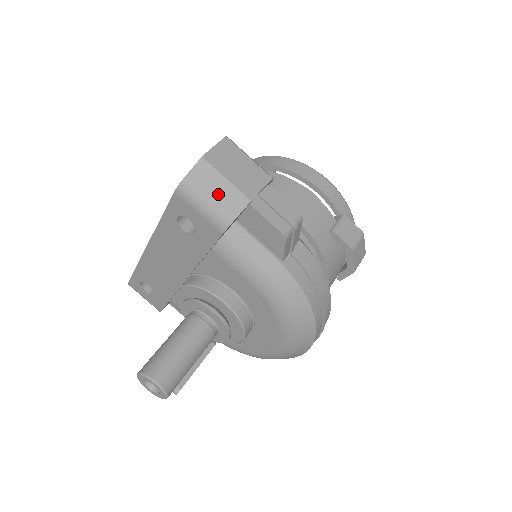
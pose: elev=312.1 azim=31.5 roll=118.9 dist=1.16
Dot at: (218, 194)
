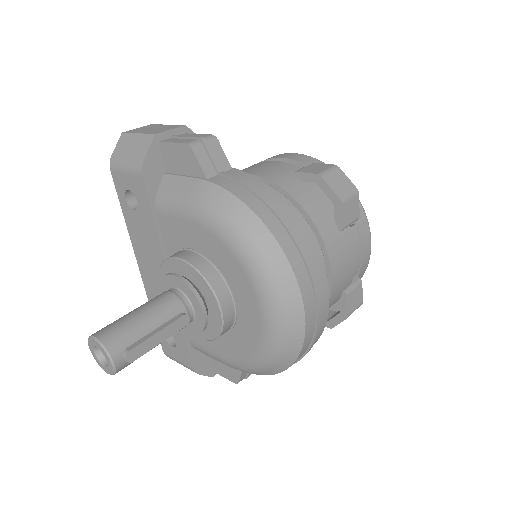
Dot at: (133, 147)
